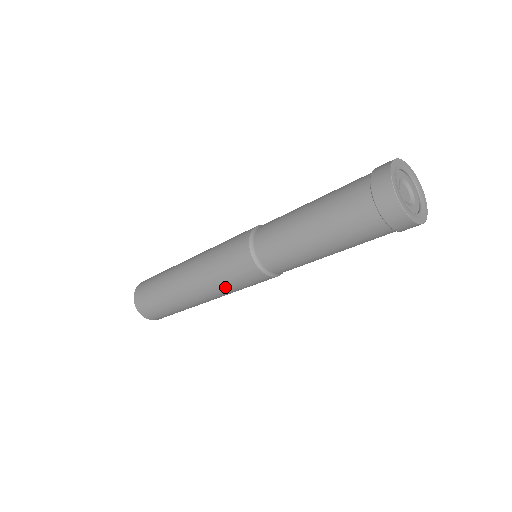
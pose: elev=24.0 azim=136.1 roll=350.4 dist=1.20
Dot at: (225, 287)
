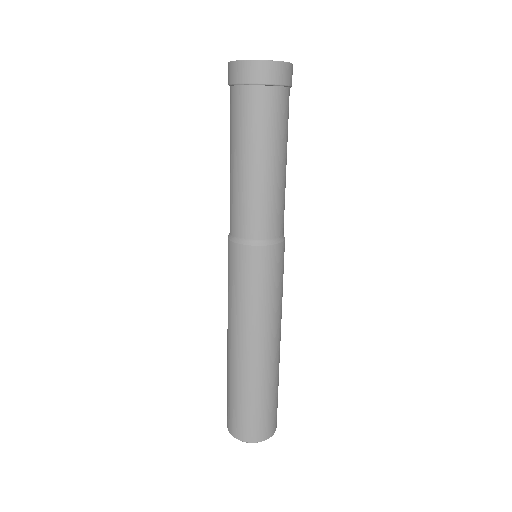
Dot at: (250, 304)
